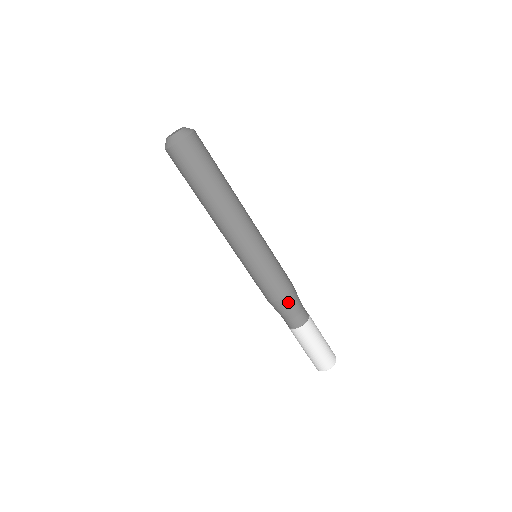
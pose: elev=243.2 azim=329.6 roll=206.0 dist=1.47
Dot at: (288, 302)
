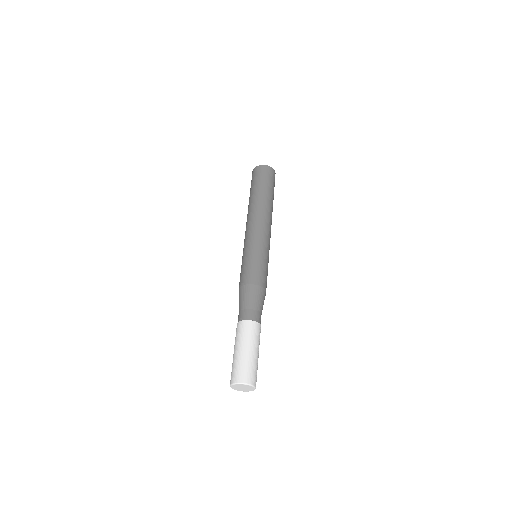
Dot at: (245, 292)
